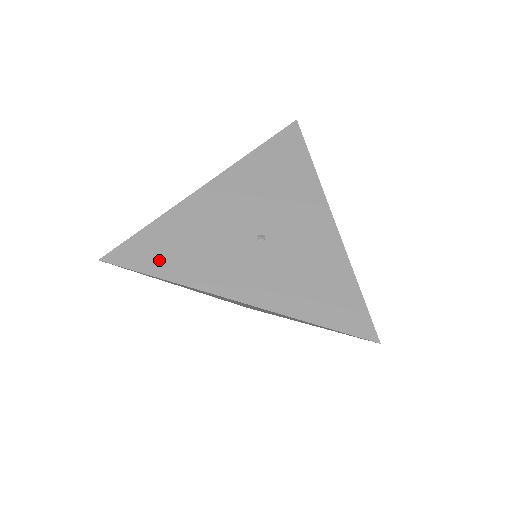
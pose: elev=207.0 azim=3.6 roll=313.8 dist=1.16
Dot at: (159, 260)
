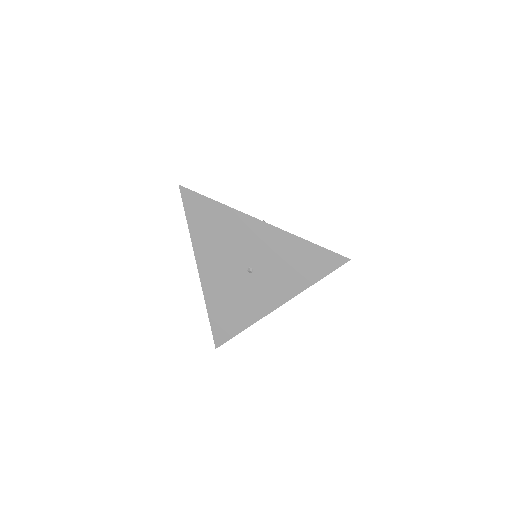
Dot at: (232, 325)
